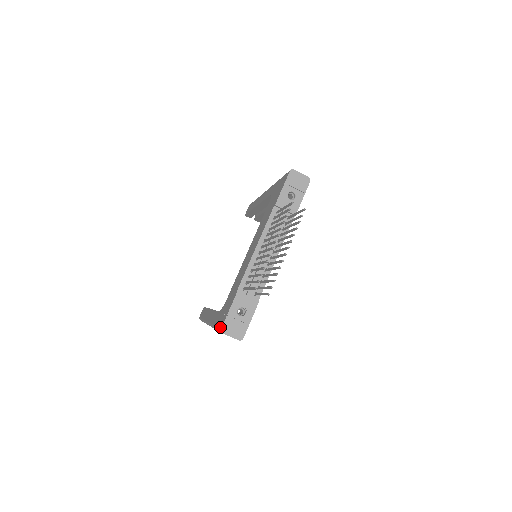
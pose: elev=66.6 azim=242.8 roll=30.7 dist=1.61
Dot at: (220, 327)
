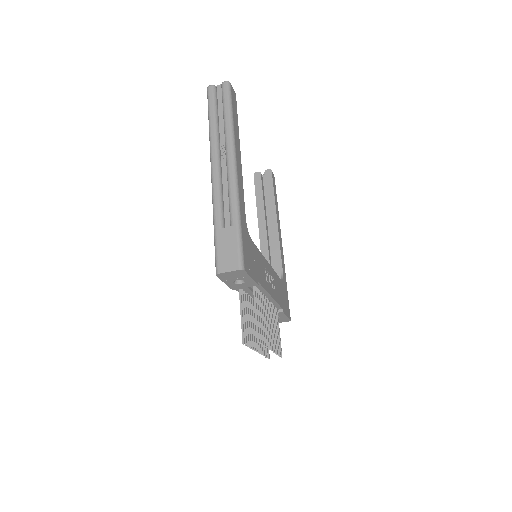
Dot at: occluded
